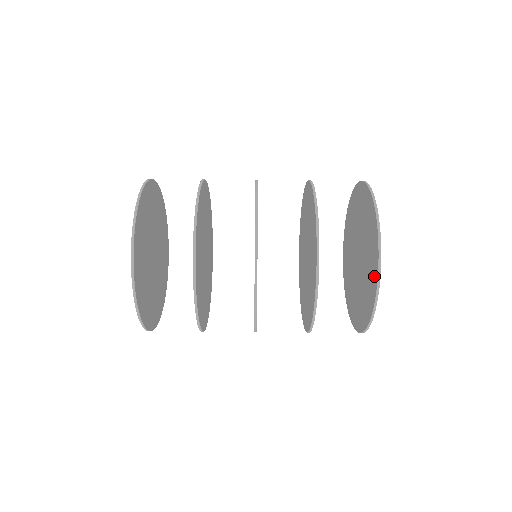
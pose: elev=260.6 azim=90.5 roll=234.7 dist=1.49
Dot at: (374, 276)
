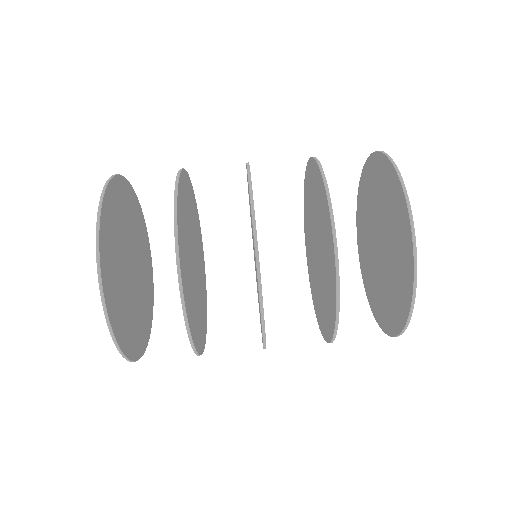
Dot at: (400, 205)
